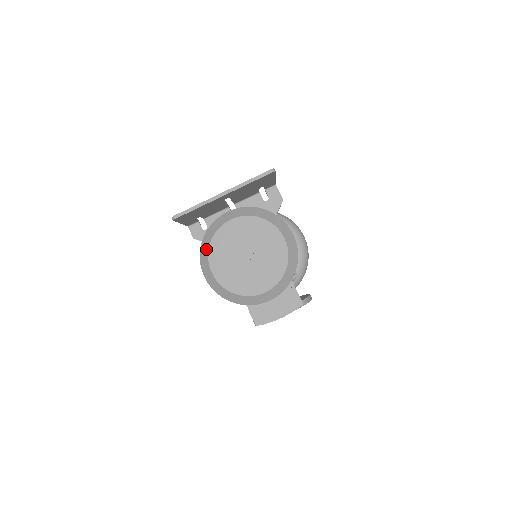
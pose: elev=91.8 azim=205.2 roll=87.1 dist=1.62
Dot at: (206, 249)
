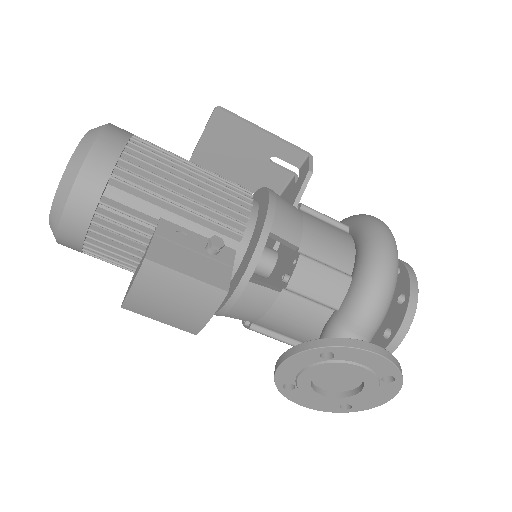
Dot at: occluded
